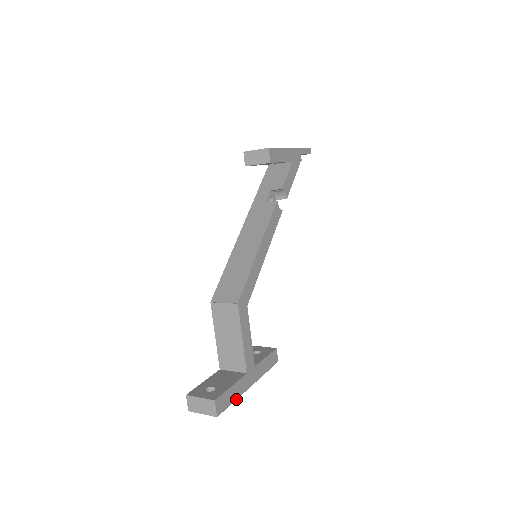
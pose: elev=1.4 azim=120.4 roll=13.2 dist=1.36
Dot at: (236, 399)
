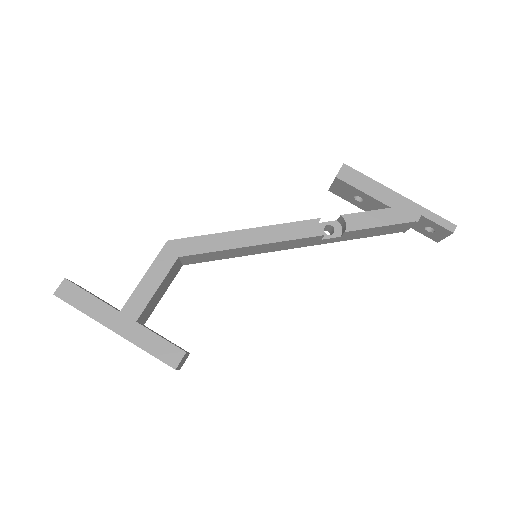
Dot at: (86, 314)
